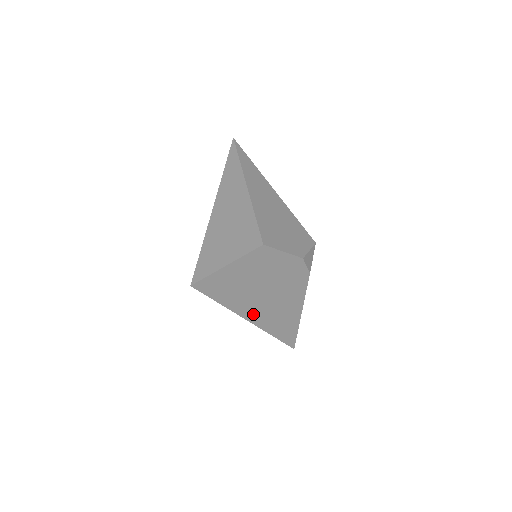
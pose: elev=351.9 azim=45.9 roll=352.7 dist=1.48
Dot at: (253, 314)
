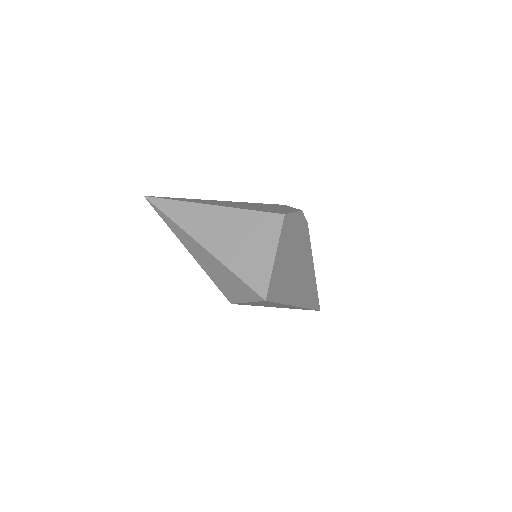
Dot at: (297, 296)
